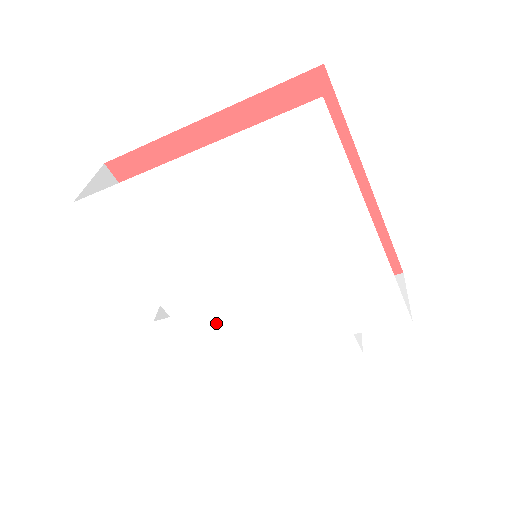
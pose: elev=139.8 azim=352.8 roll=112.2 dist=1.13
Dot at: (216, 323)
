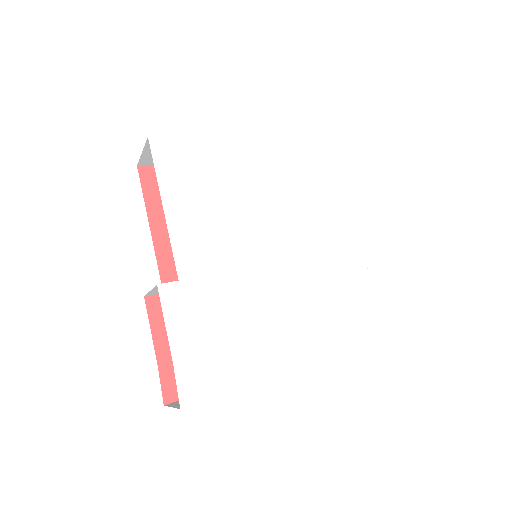
Dot at: (224, 297)
